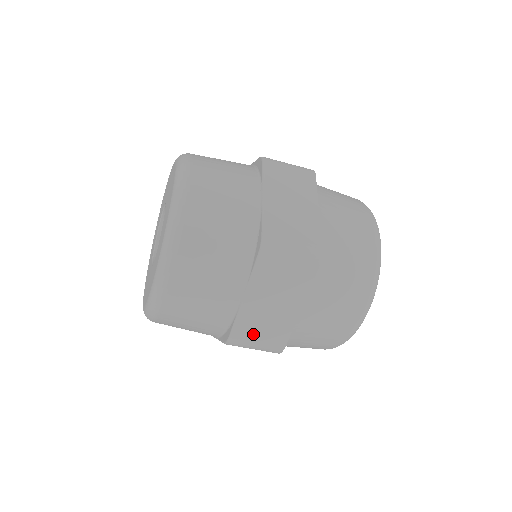
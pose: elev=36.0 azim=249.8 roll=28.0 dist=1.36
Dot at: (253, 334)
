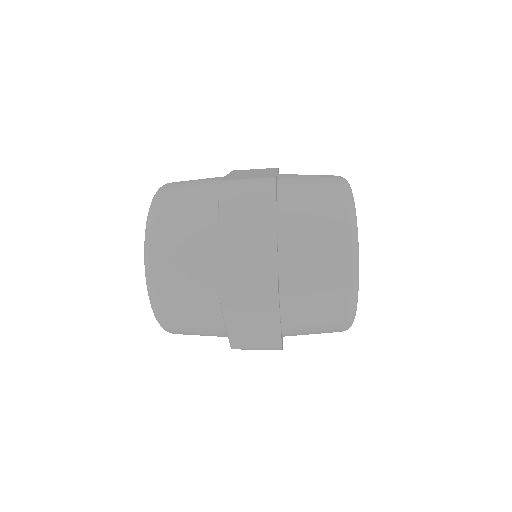
Dot at: (249, 343)
